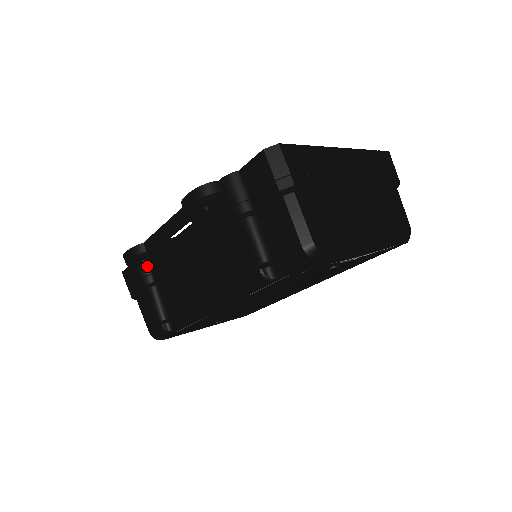
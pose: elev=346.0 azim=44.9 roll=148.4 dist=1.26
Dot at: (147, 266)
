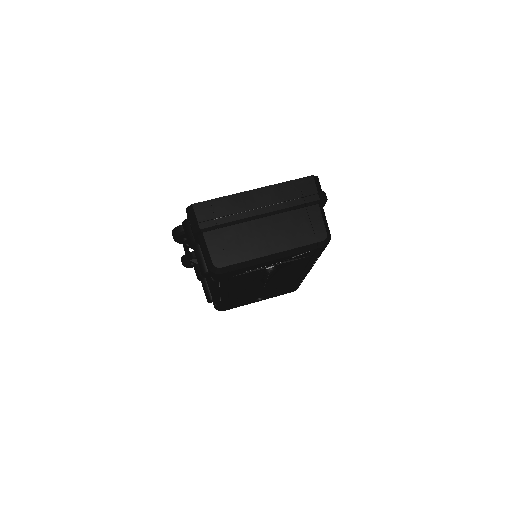
Dot at: (198, 266)
